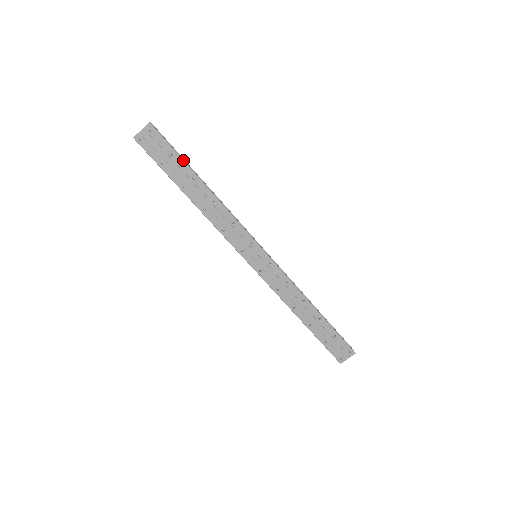
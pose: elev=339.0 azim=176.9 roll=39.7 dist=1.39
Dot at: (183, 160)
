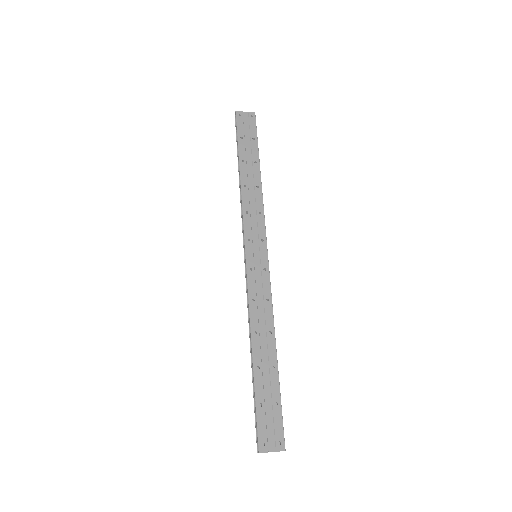
Dot at: occluded
